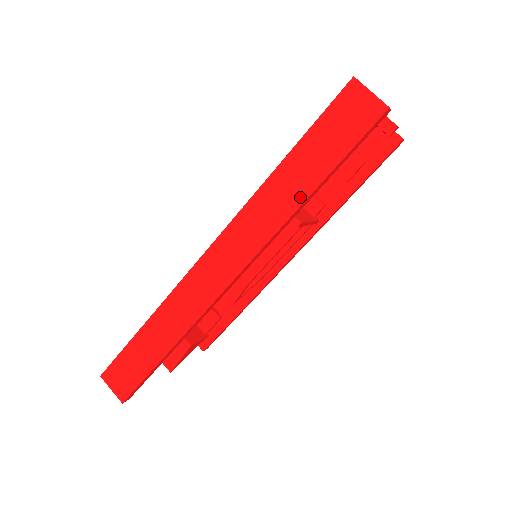
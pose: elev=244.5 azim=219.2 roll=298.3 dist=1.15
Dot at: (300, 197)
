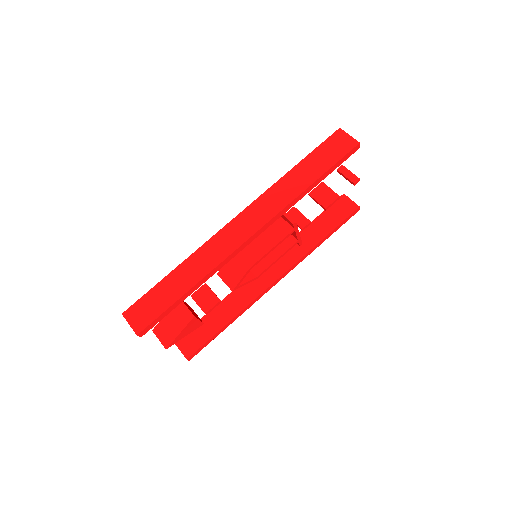
Dot at: (303, 186)
